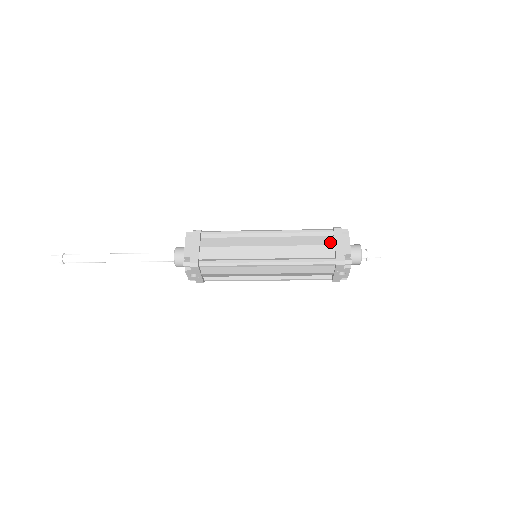
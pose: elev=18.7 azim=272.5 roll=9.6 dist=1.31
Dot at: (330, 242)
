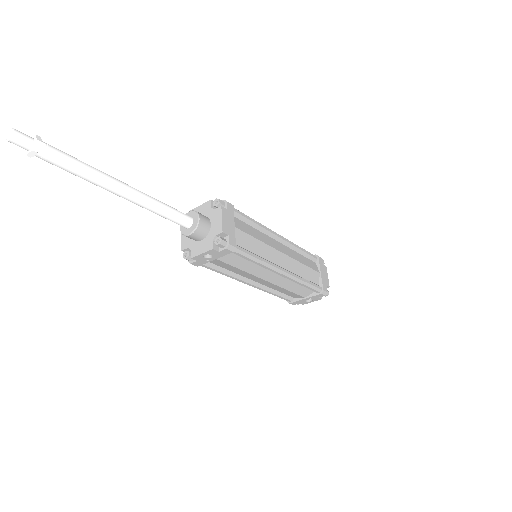
Dot at: (317, 269)
